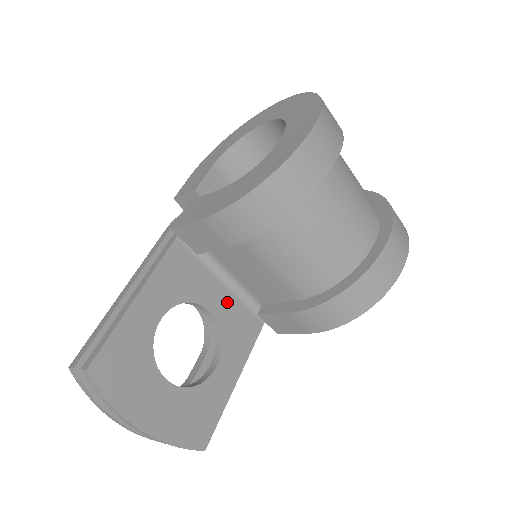
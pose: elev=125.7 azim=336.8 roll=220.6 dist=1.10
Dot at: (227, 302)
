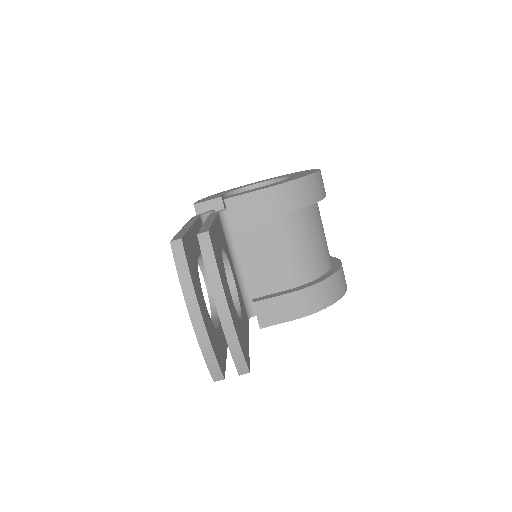
Dot at: (236, 281)
